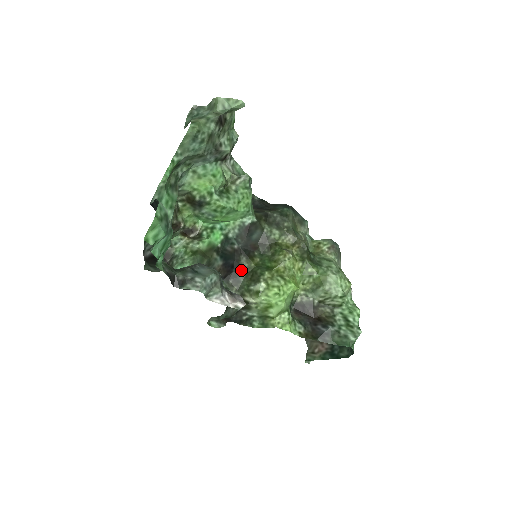
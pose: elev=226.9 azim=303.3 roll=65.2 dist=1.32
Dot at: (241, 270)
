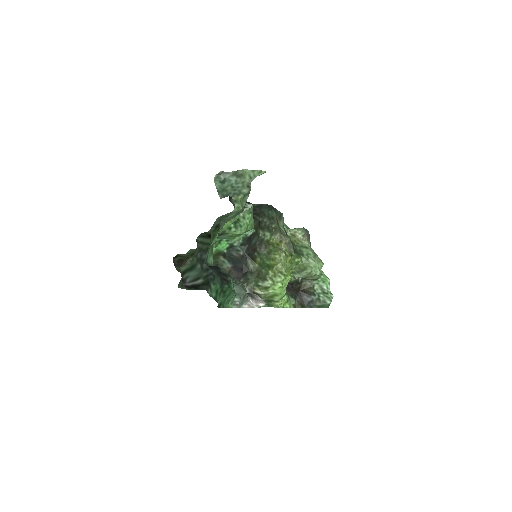
Dot at: (249, 271)
